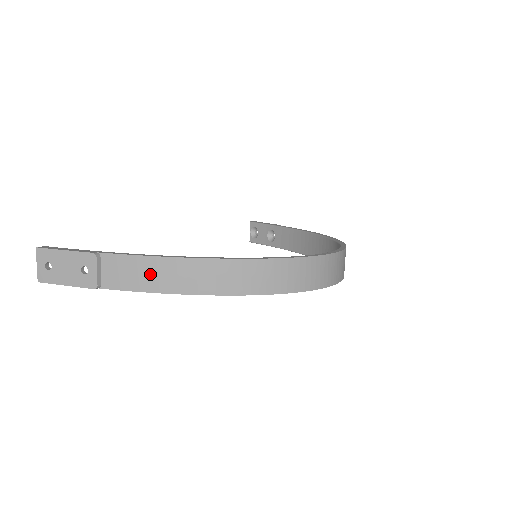
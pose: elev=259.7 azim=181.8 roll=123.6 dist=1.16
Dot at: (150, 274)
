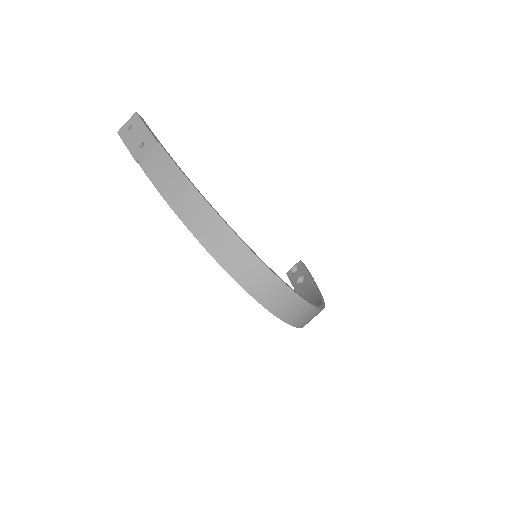
Dot at: (169, 179)
